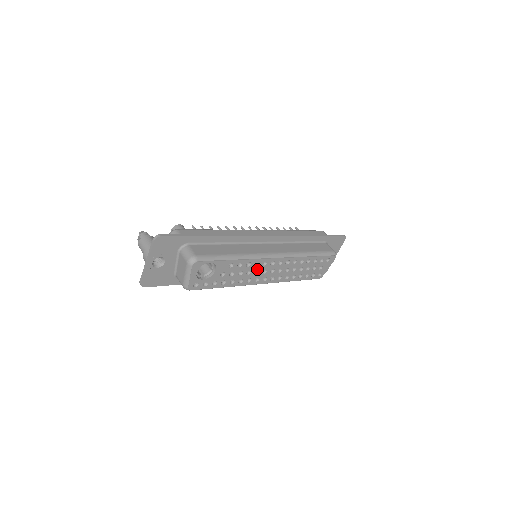
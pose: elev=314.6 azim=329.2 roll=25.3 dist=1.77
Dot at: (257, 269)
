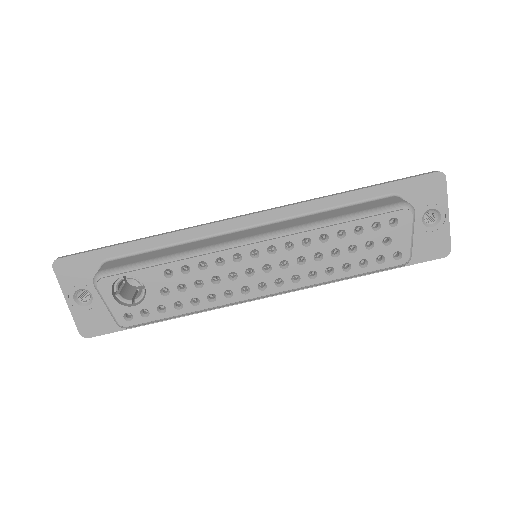
Dot at: (229, 271)
